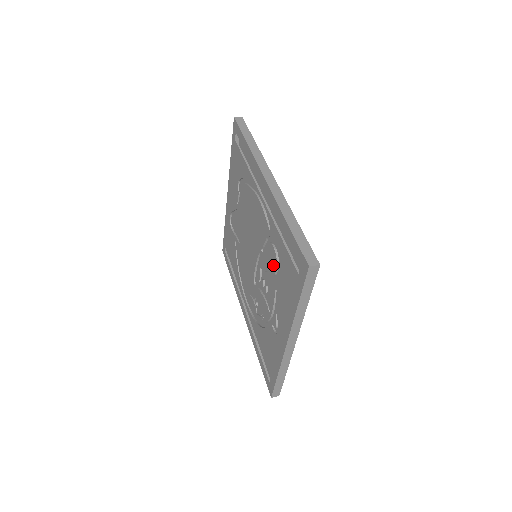
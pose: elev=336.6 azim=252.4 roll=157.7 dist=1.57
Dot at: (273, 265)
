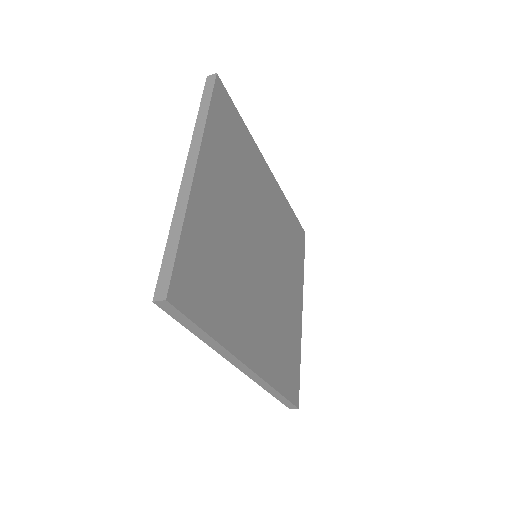
Dot at: occluded
